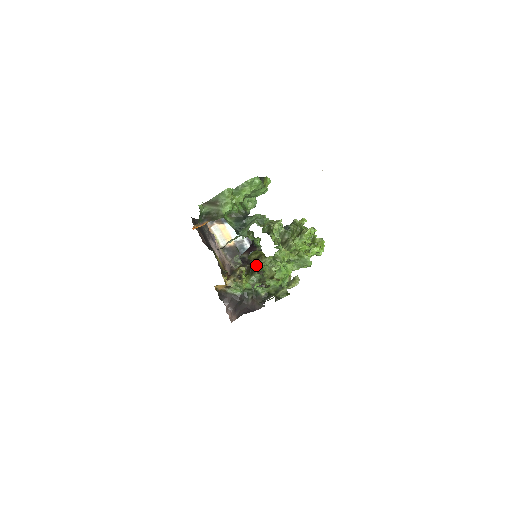
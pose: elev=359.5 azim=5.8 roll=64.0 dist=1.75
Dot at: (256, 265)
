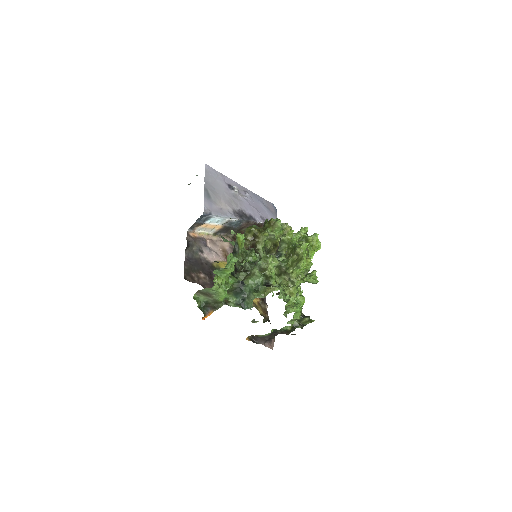
Dot at: (257, 249)
